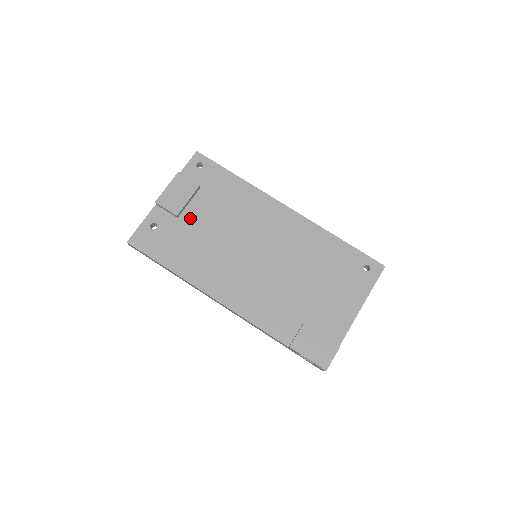
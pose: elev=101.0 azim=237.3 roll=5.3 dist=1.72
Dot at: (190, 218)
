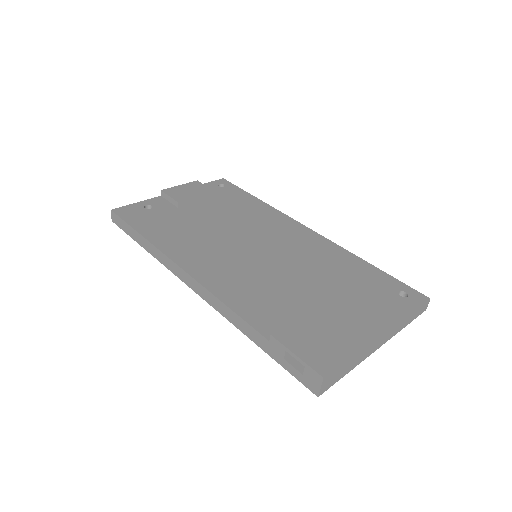
Dot at: (192, 211)
